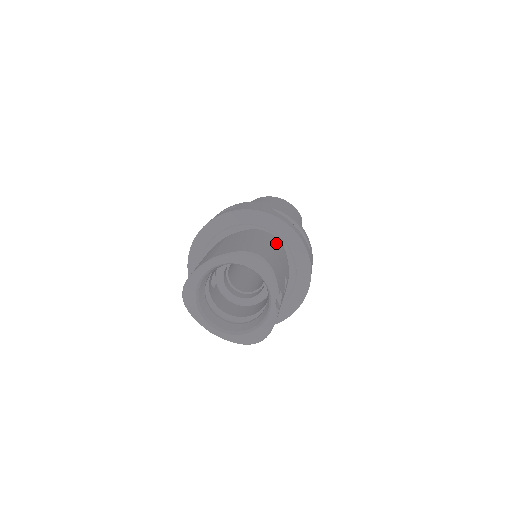
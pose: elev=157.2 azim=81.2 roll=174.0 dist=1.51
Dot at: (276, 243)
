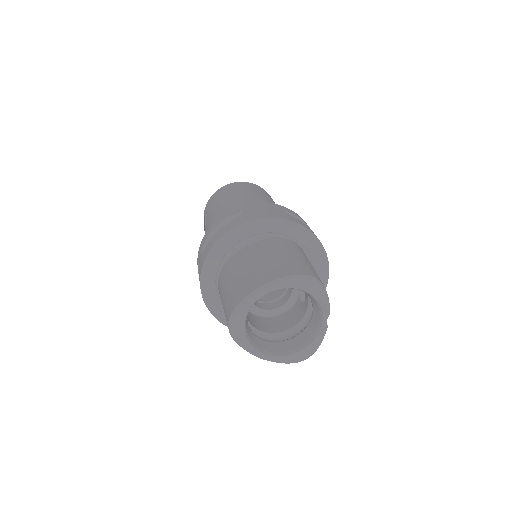
Dot at: (303, 252)
